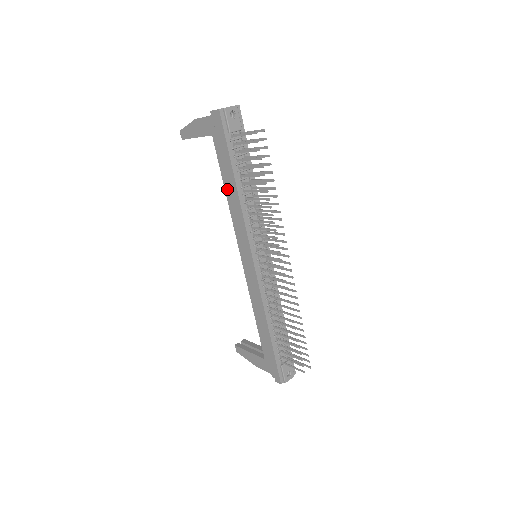
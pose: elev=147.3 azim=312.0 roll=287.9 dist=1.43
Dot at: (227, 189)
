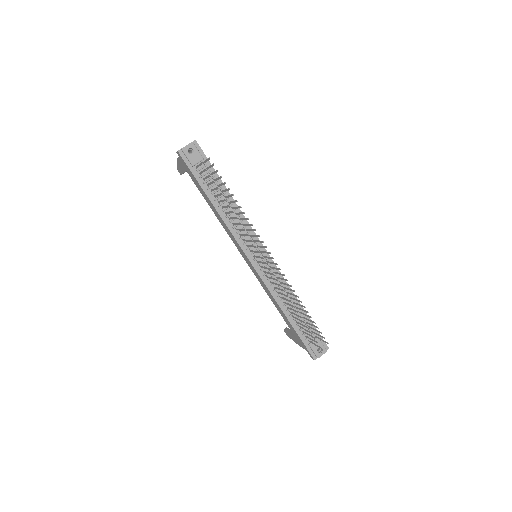
Dot at: (212, 209)
